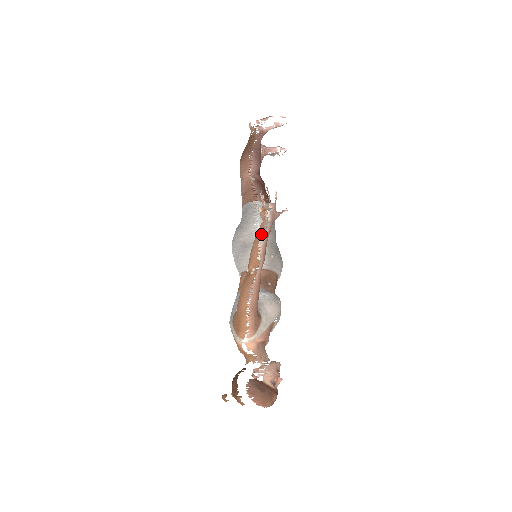
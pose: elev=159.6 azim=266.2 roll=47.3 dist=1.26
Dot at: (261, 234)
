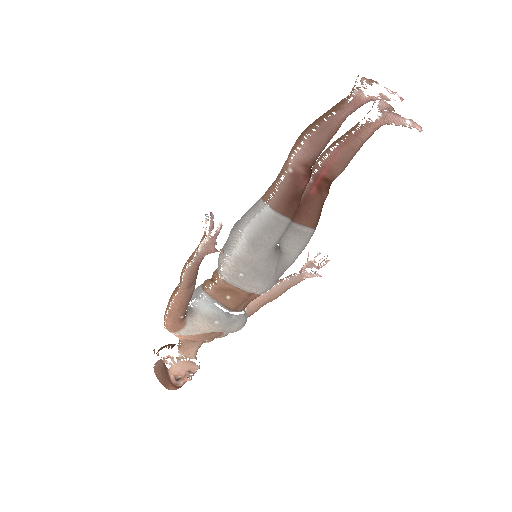
Dot at: (190, 259)
